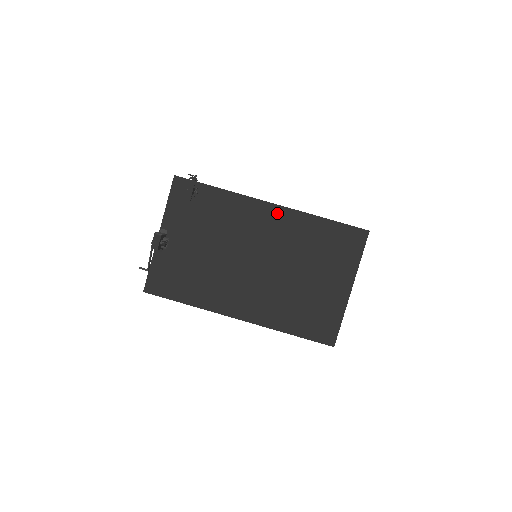
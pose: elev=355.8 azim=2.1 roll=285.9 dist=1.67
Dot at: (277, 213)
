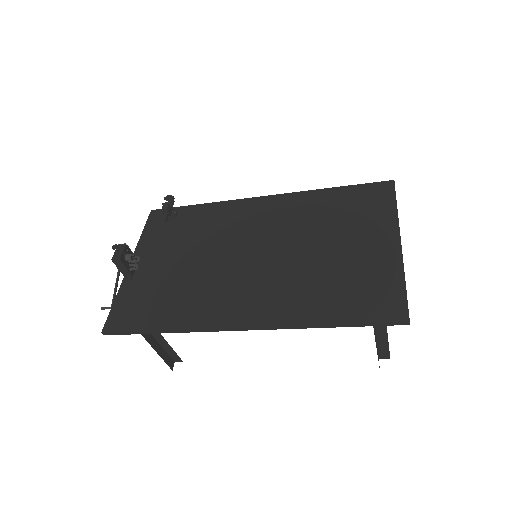
Dot at: (271, 202)
